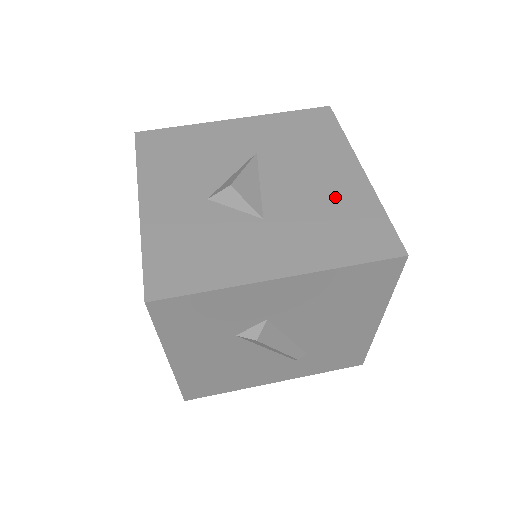
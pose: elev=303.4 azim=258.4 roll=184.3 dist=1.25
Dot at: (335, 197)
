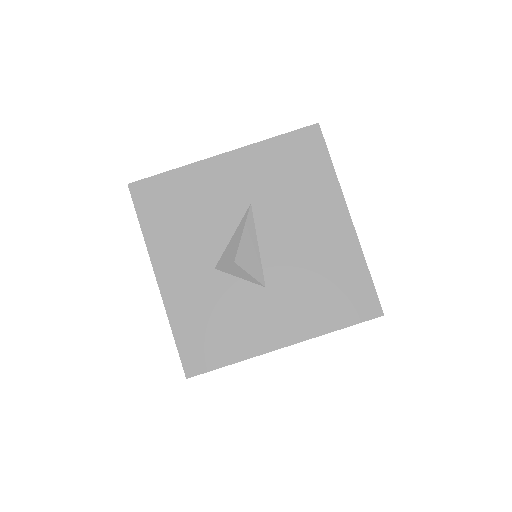
Dot at: (325, 256)
